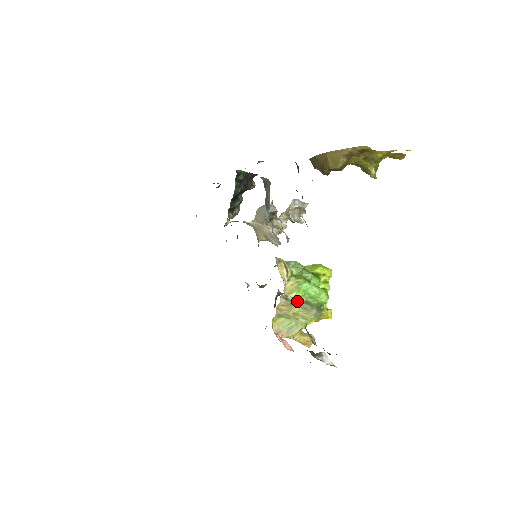
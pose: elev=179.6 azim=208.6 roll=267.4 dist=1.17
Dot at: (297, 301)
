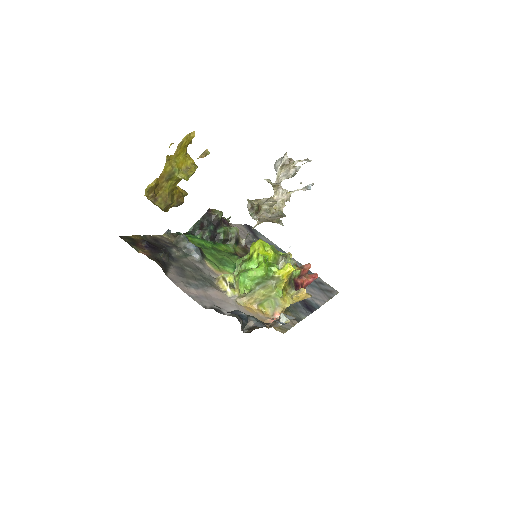
Dot at: (246, 294)
